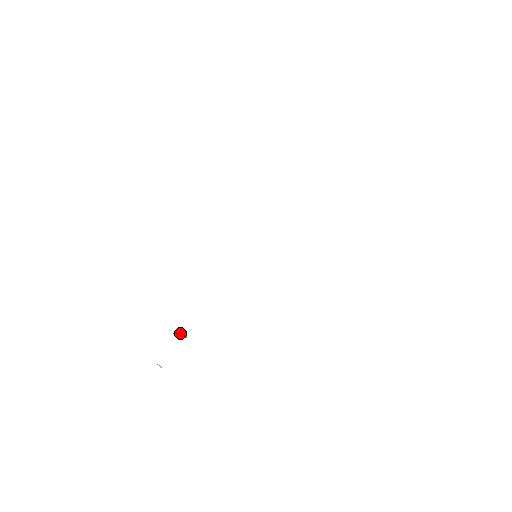
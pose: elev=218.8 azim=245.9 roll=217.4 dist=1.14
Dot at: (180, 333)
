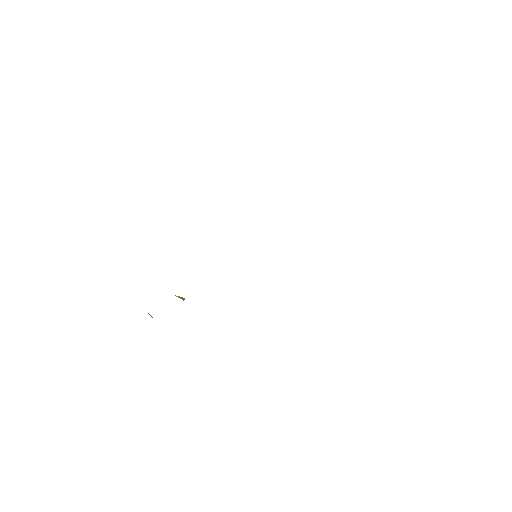
Dot at: occluded
